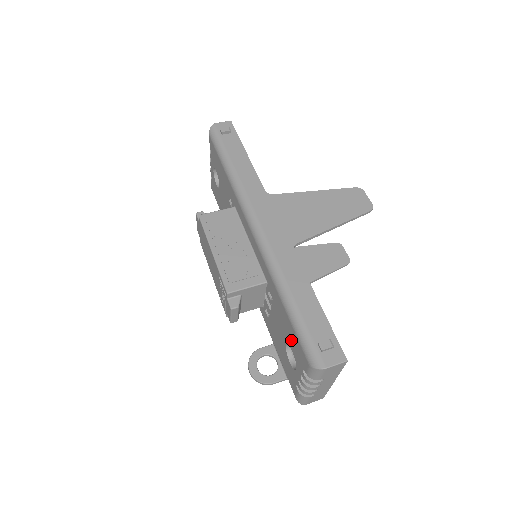
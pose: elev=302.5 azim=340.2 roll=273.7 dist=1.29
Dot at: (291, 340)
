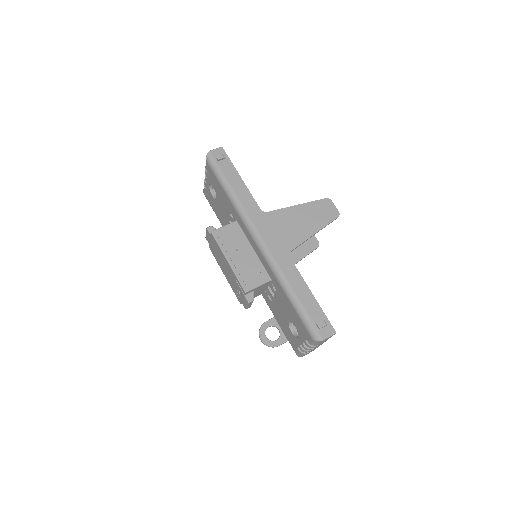
Dot at: (295, 320)
